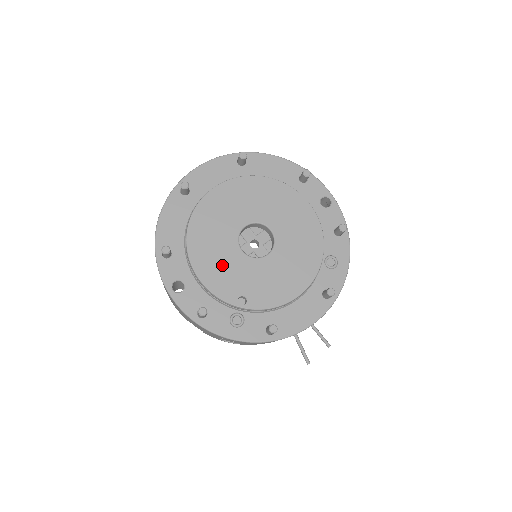
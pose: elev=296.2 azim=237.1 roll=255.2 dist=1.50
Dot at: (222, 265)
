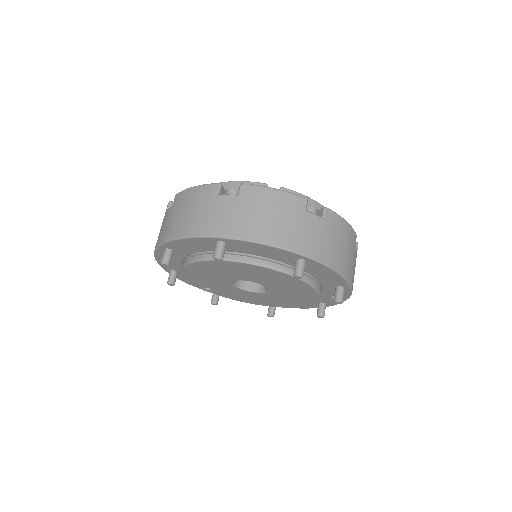
Dot at: (208, 279)
